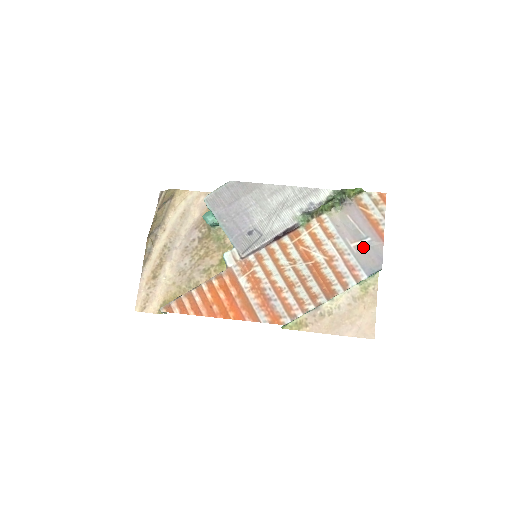
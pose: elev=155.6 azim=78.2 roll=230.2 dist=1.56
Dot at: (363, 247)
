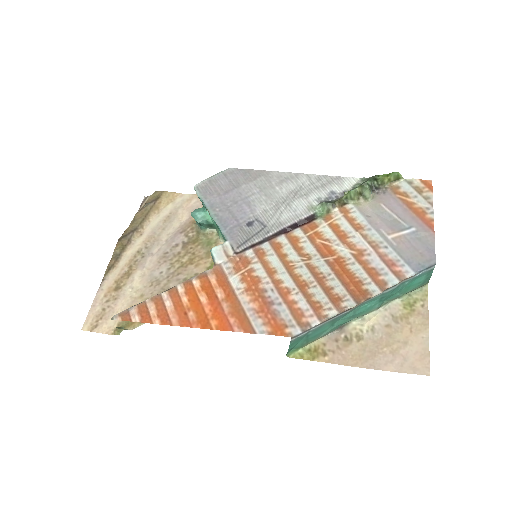
Dot at: (405, 239)
